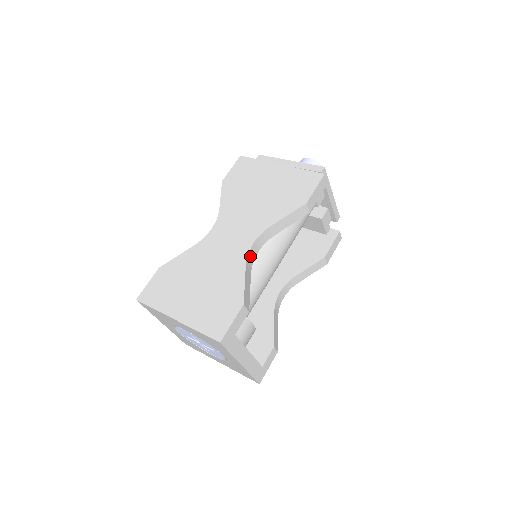
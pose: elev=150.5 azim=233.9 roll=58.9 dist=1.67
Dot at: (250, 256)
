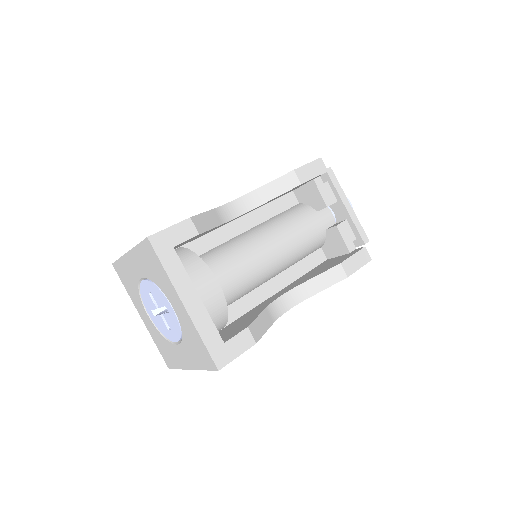
Dot at: (226, 211)
